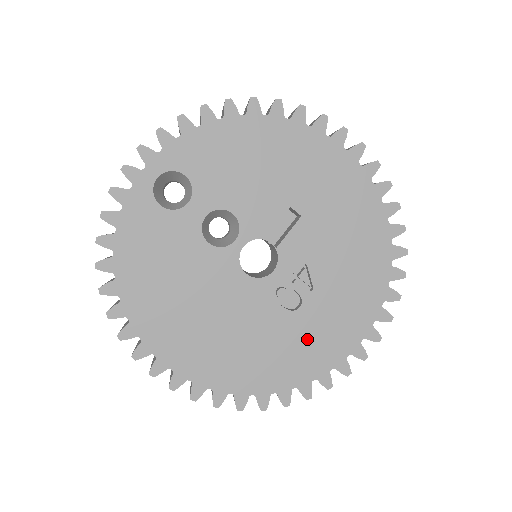
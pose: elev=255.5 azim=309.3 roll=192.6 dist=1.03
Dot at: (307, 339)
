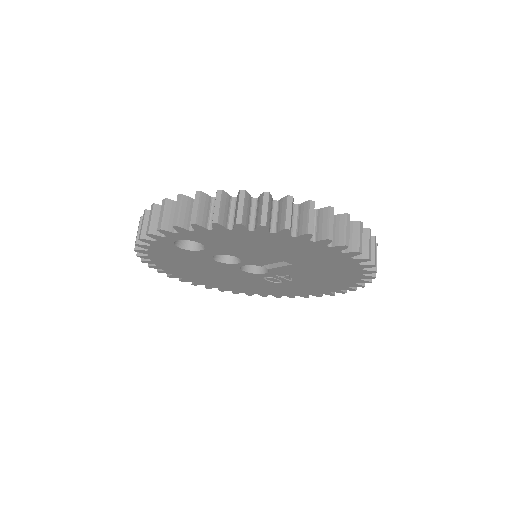
Dot at: (283, 289)
